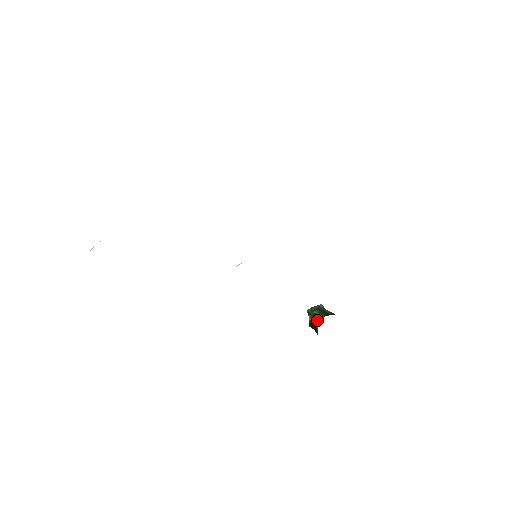
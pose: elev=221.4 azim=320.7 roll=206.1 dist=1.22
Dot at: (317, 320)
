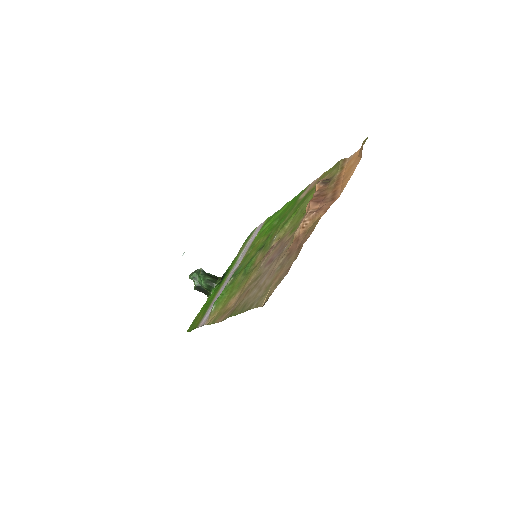
Dot at: (212, 285)
